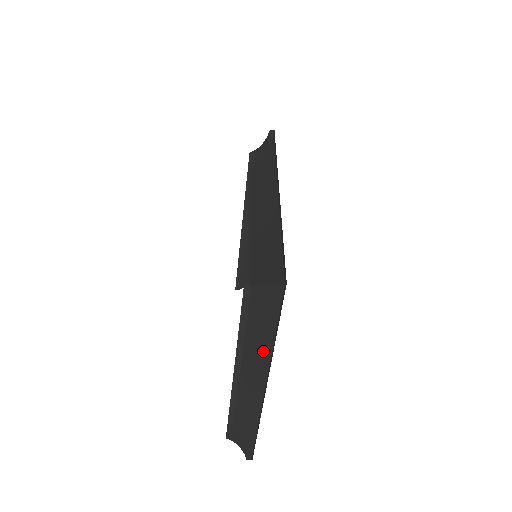
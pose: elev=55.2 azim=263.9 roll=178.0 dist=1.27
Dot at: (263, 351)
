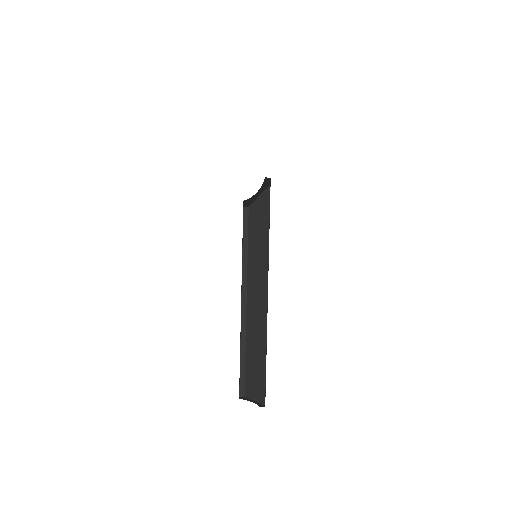
Dot at: (262, 261)
